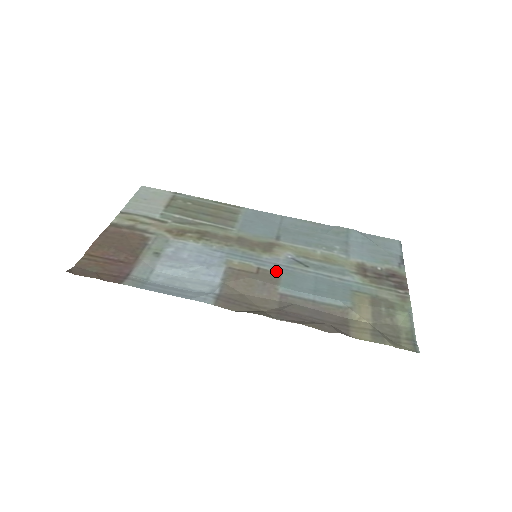
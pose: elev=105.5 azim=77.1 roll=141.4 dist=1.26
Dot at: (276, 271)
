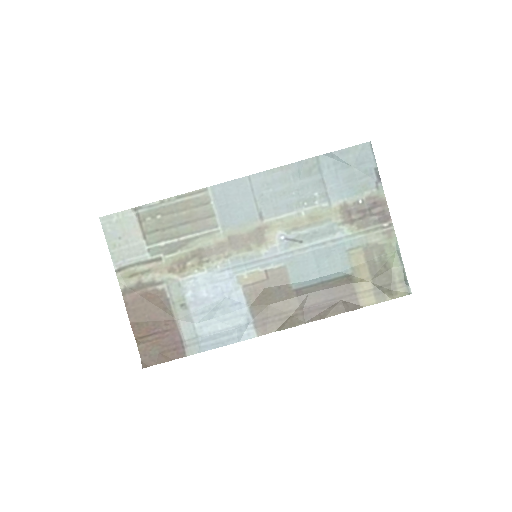
Dot at: (281, 266)
